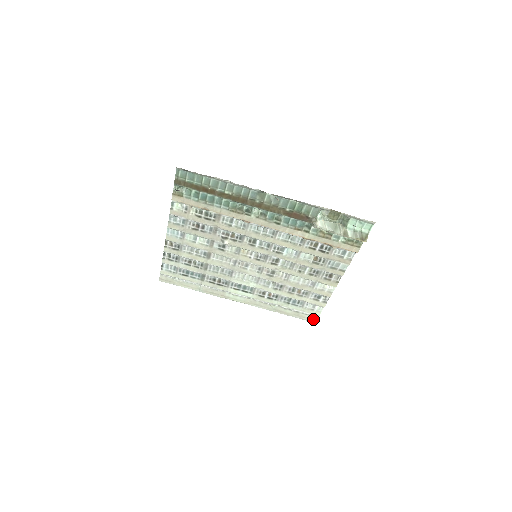
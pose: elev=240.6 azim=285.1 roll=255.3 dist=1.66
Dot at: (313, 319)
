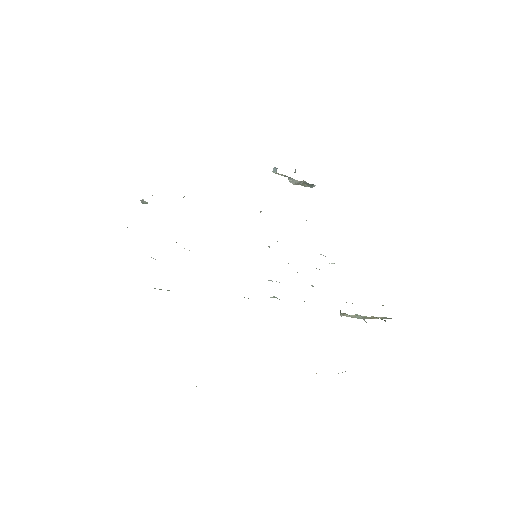
Dot at: occluded
